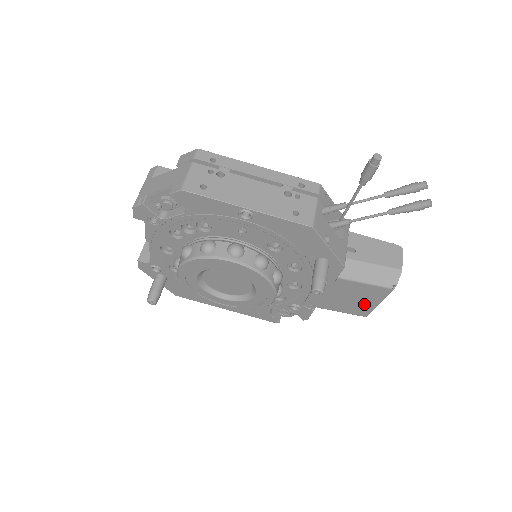
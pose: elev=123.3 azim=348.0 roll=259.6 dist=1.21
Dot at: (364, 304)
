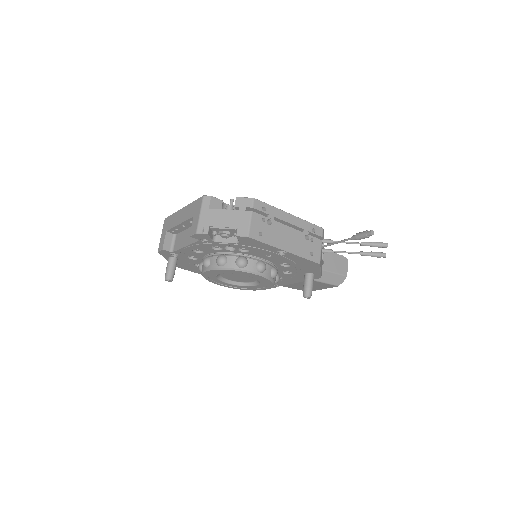
Dot at: (314, 288)
